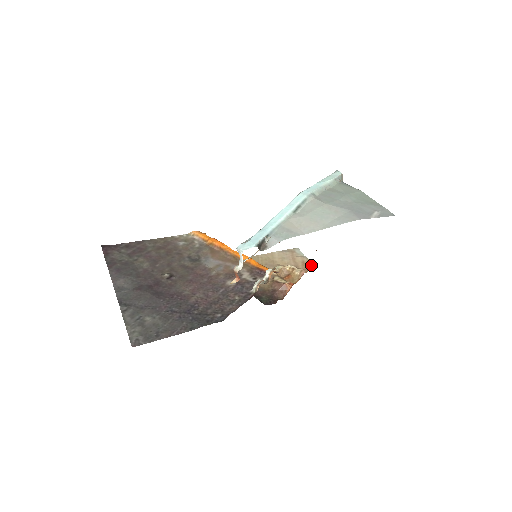
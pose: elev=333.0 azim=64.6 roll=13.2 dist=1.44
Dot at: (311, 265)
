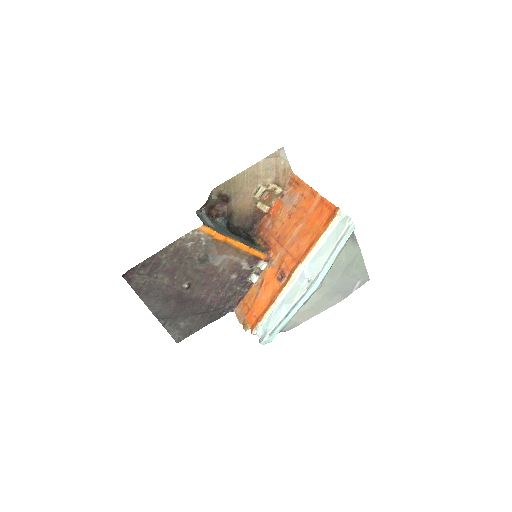
Dot at: (291, 176)
